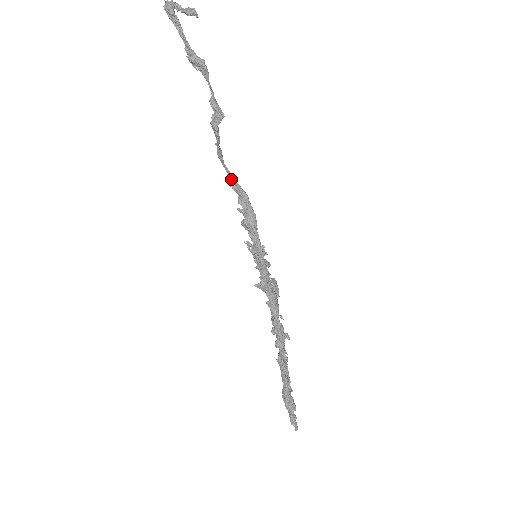
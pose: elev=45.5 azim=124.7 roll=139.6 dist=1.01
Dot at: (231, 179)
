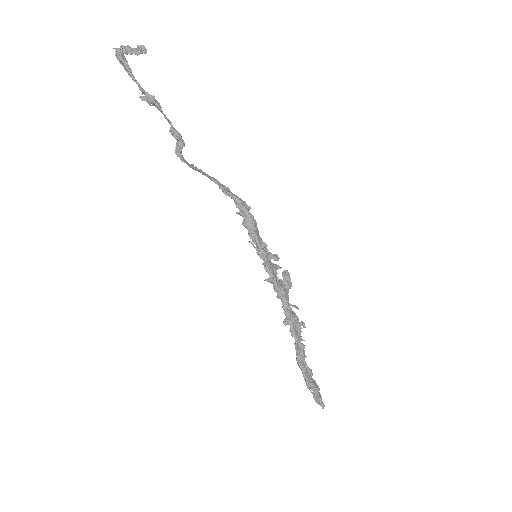
Dot at: occluded
